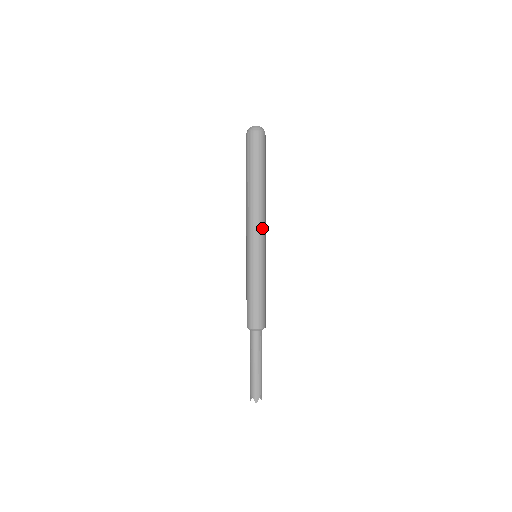
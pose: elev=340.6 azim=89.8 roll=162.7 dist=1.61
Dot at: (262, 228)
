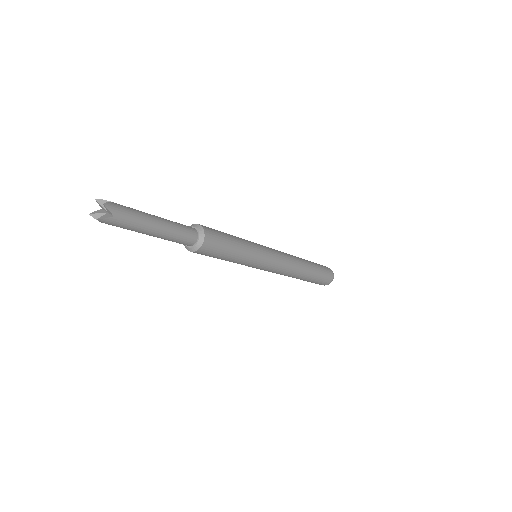
Dot at: (279, 251)
